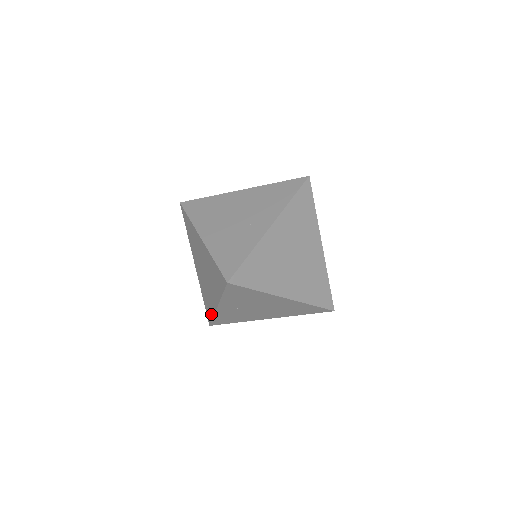
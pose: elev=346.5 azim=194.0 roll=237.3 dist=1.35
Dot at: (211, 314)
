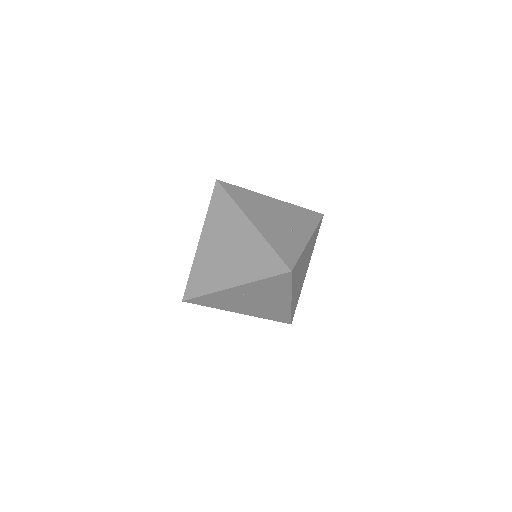
Dot at: (204, 291)
